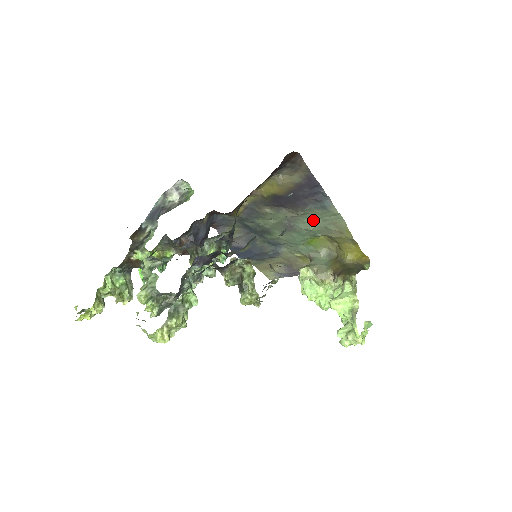
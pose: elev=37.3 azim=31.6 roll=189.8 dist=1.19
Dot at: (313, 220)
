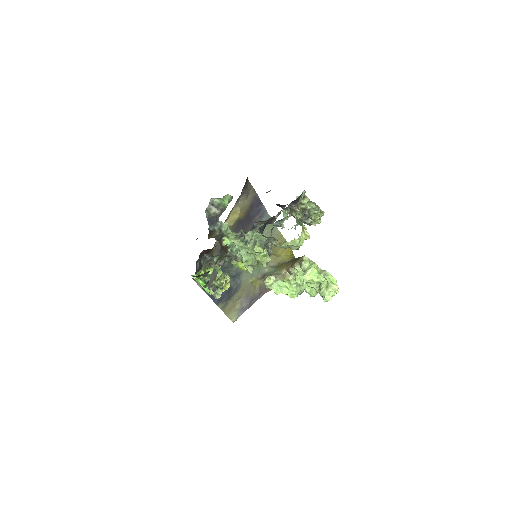
Dot at: occluded
